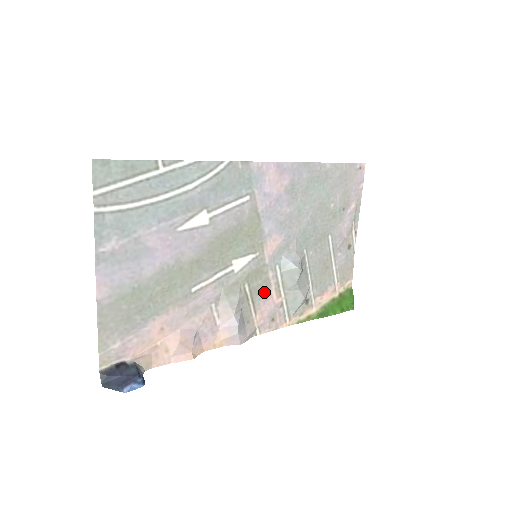
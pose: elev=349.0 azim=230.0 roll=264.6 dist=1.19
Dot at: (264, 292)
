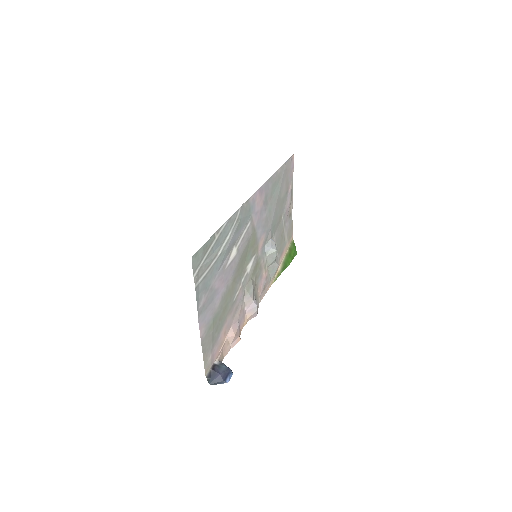
Dot at: (260, 275)
